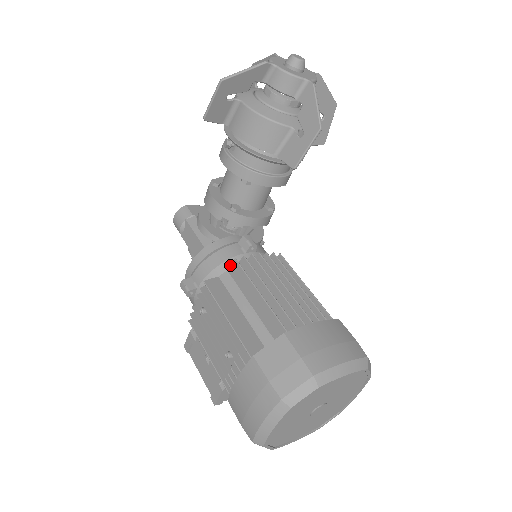
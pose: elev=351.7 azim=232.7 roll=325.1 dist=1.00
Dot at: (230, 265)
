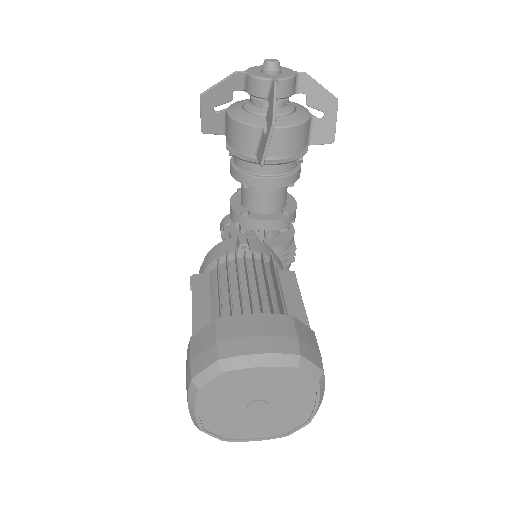
Dot at: (216, 261)
